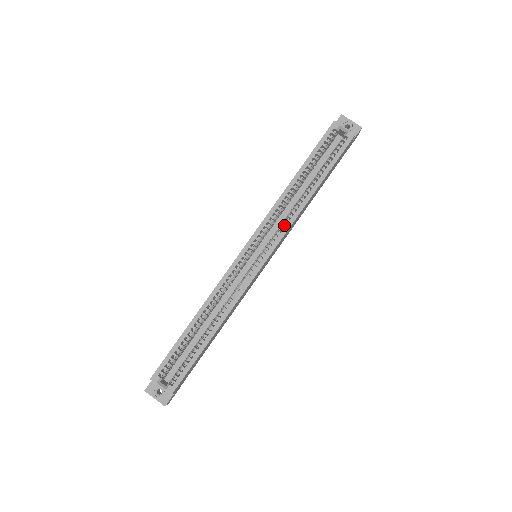
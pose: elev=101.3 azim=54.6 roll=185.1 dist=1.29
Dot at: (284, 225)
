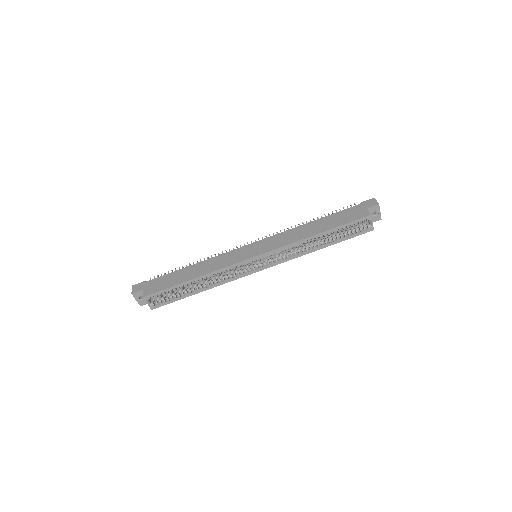
Dot at: (288, 257)
